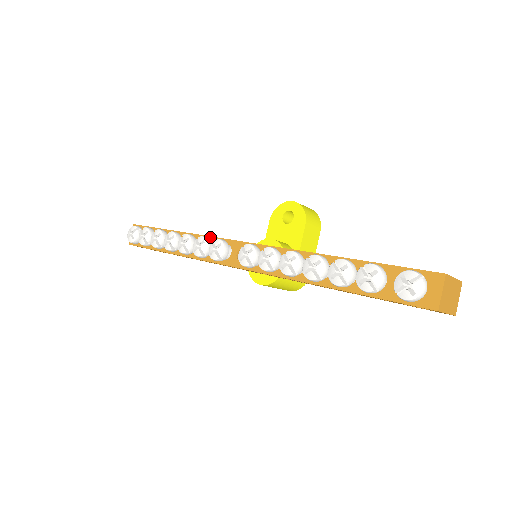
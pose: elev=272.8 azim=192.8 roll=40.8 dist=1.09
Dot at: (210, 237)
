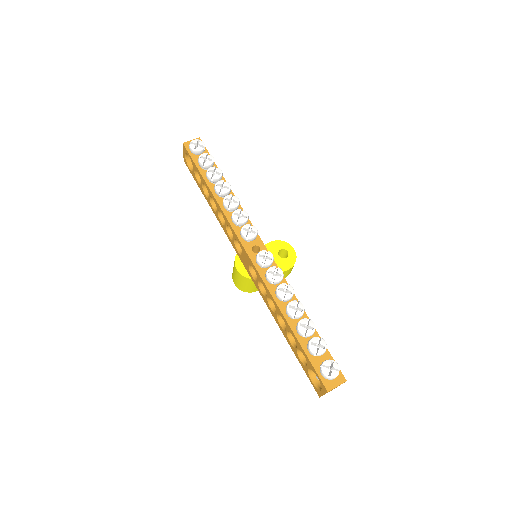
Dot at: occluded
